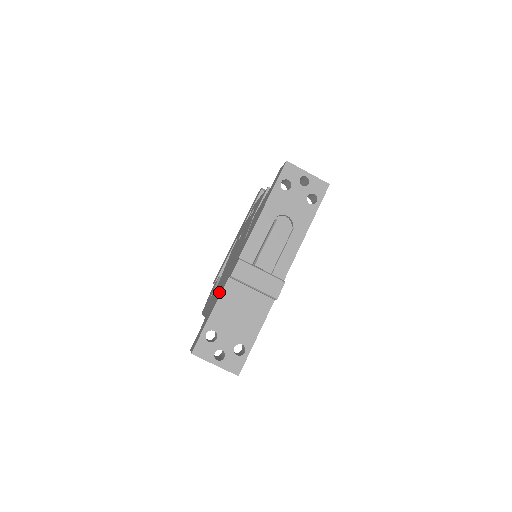
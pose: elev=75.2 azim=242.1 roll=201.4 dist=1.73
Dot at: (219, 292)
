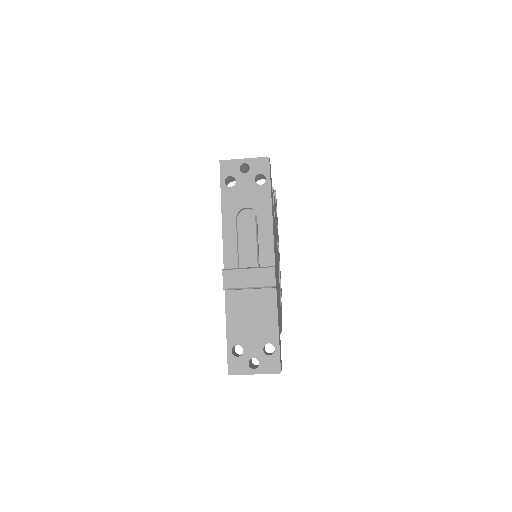
Dot at: occluded
